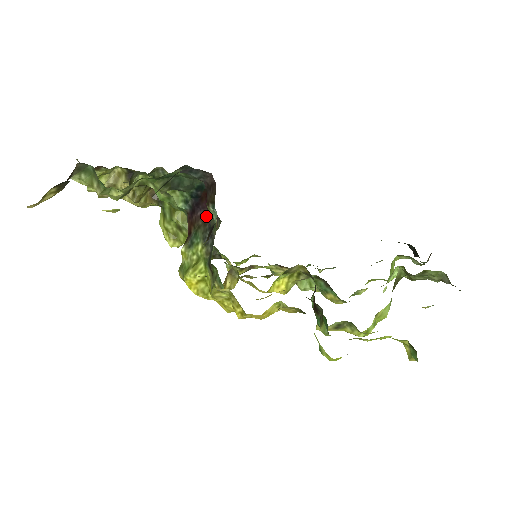
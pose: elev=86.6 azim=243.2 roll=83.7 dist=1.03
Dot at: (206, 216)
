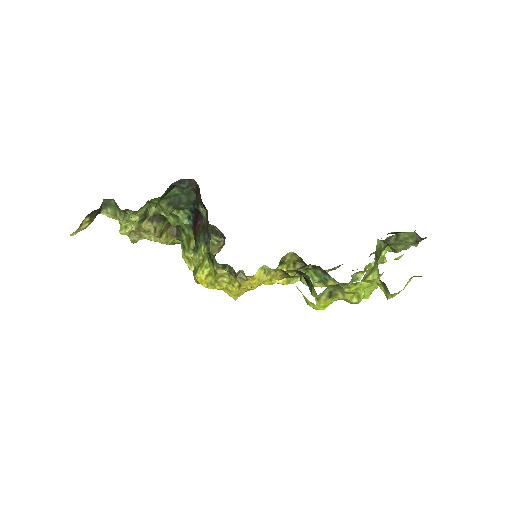
Dot at: (204, 223)
